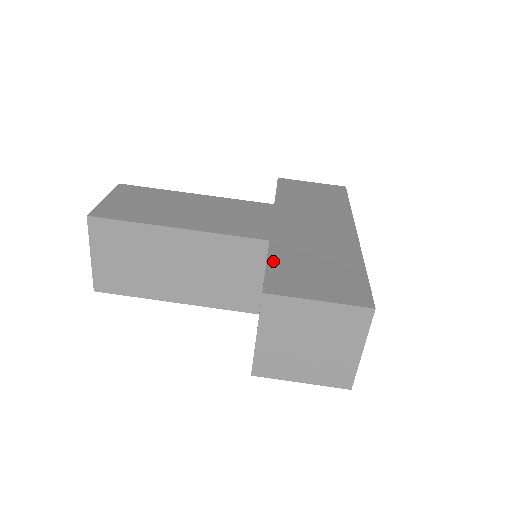
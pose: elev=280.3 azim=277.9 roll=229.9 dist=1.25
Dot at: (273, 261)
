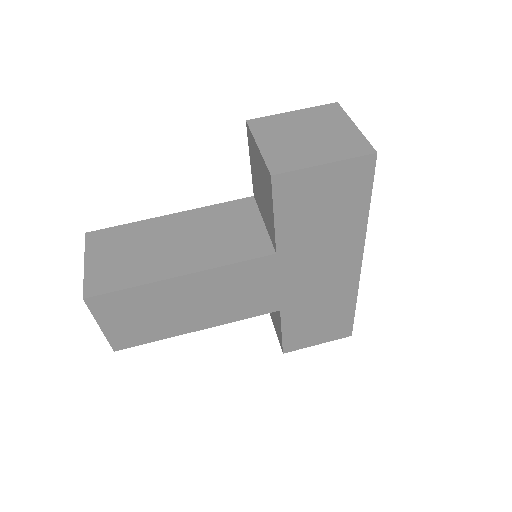
Dot at: occluded
